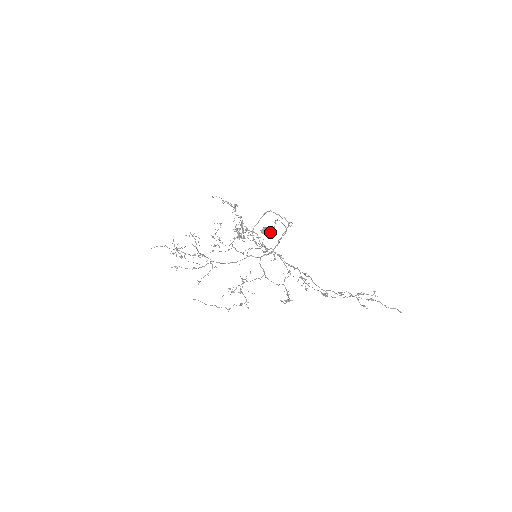
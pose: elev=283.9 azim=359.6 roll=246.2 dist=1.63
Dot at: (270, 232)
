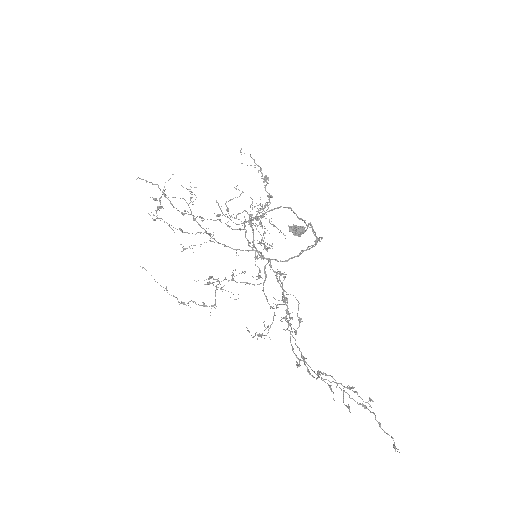
Dot at: (300, 234)
